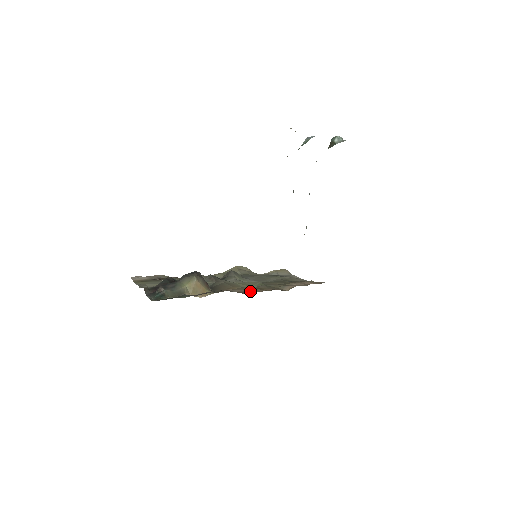
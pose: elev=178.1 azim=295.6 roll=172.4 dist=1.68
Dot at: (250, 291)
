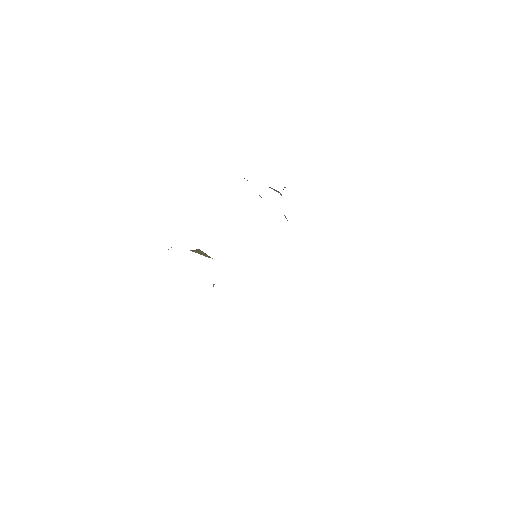
Dot at: occluded
